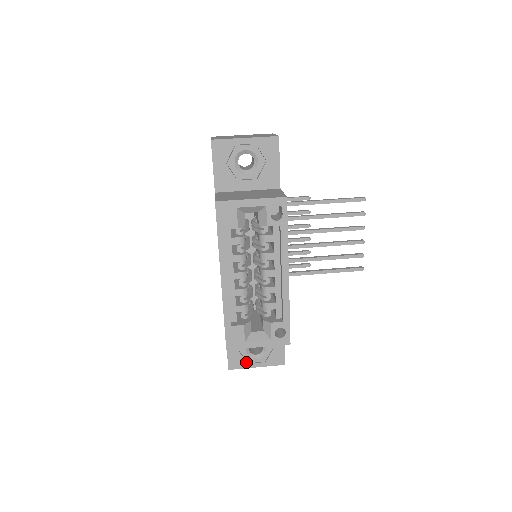
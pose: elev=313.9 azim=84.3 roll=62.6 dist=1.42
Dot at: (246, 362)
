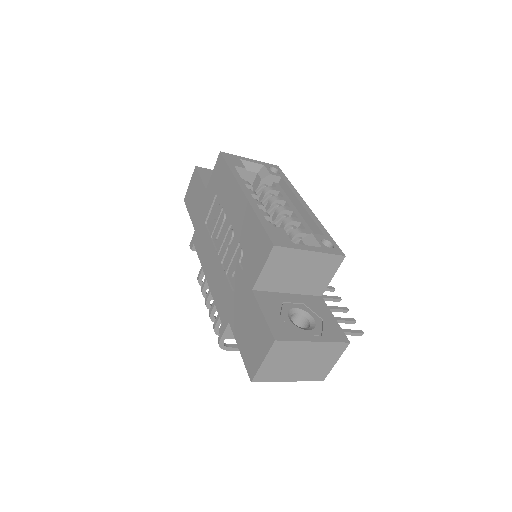
Dot at: (296, 333)
